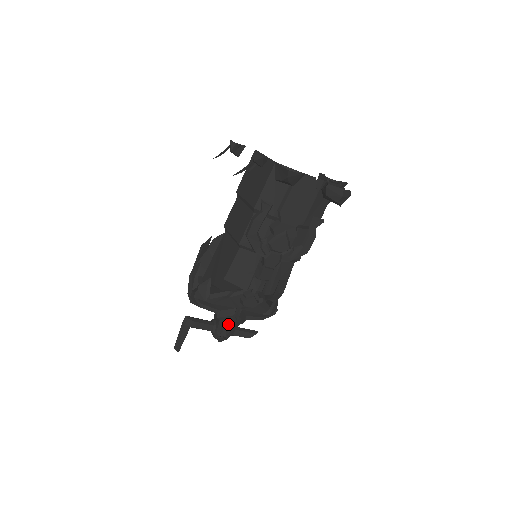
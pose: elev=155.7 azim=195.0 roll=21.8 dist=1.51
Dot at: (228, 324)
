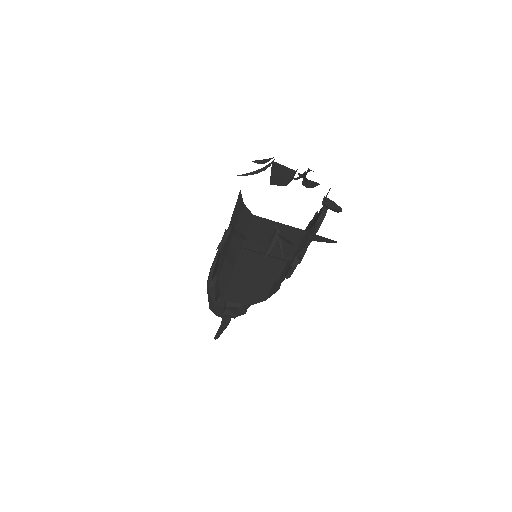
Dot at: occluded
